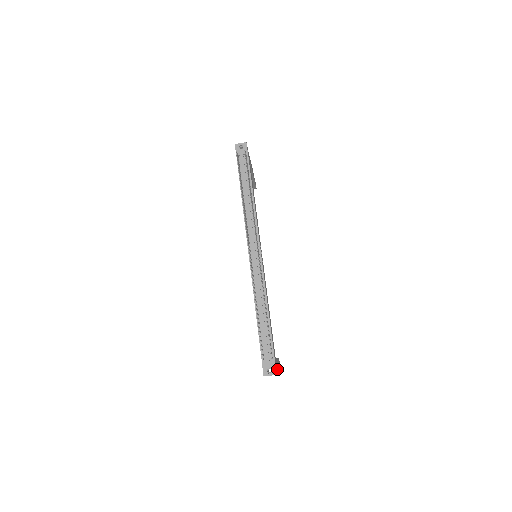
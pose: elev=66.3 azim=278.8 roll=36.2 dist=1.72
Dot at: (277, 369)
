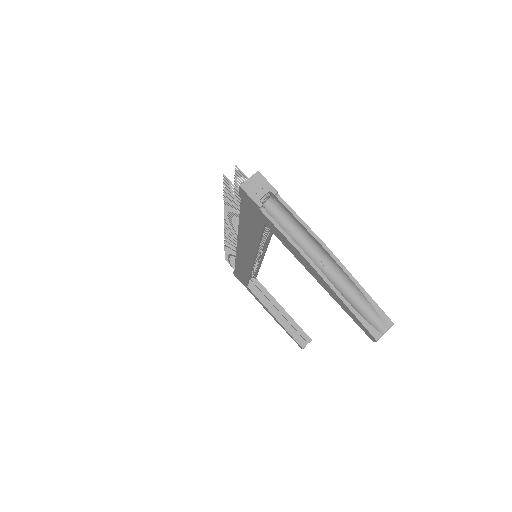
Dot at: (294, 214)
